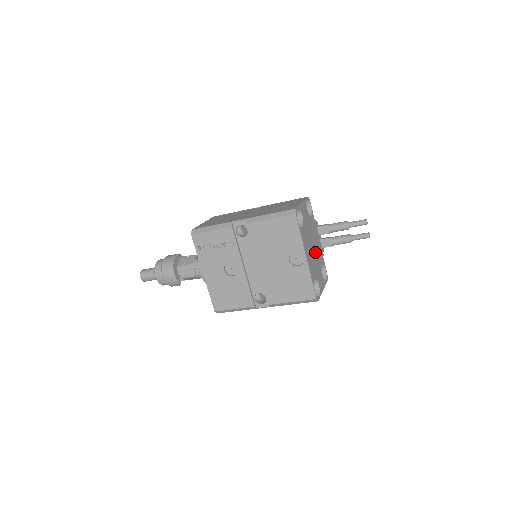
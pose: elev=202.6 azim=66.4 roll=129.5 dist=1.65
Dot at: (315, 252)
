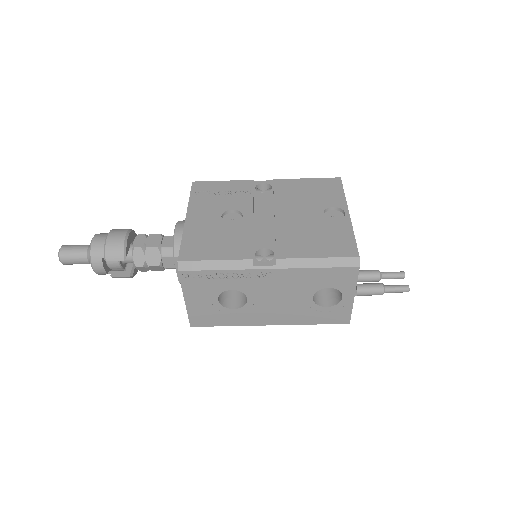
Dot at: occluded
